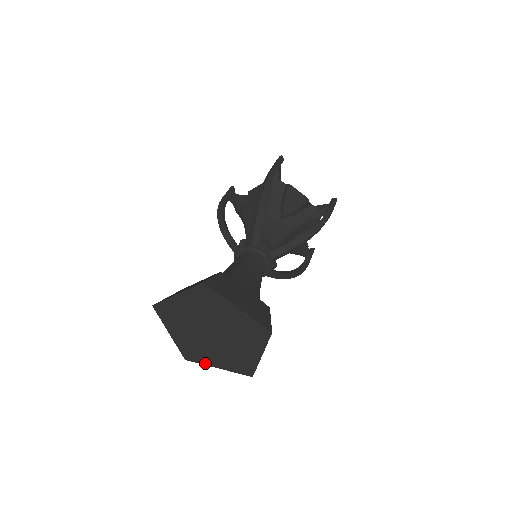
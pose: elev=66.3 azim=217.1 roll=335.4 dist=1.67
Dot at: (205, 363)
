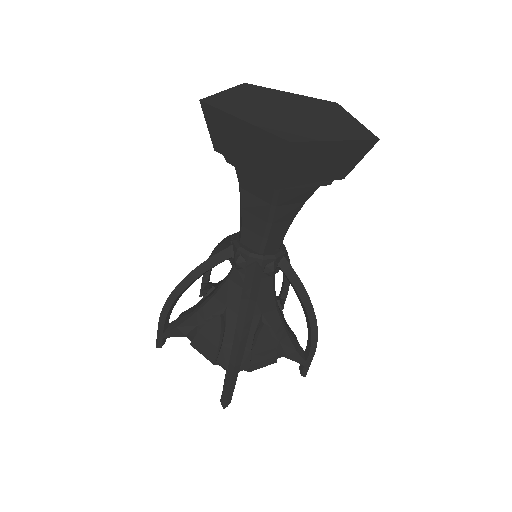
Dot at: (318, 139)
